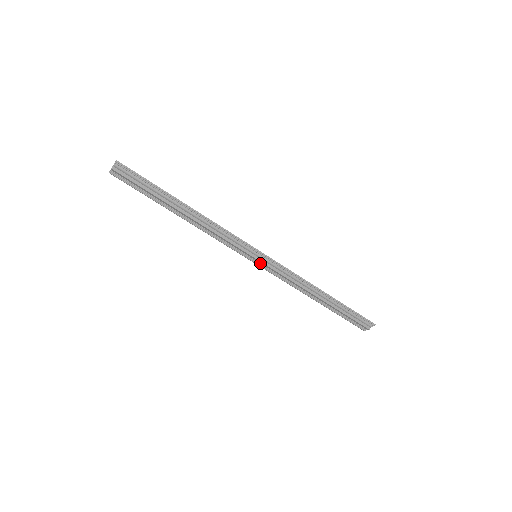
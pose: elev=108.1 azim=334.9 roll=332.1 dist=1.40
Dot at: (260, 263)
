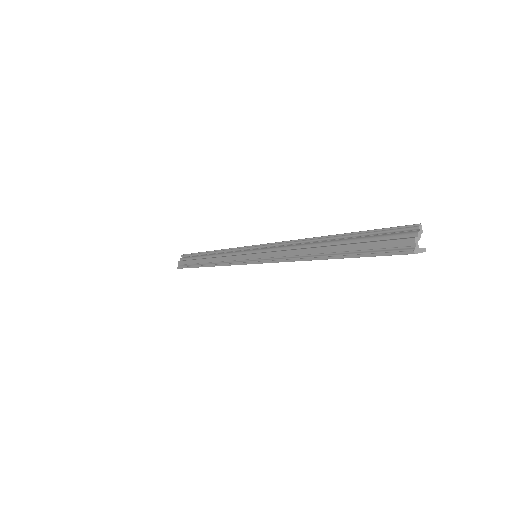
Dot at: (258, 259)
